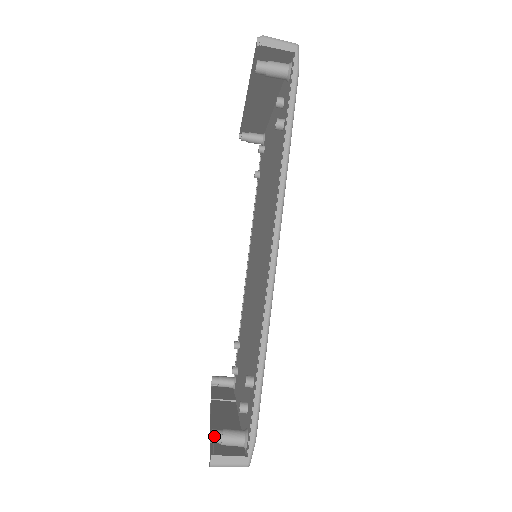
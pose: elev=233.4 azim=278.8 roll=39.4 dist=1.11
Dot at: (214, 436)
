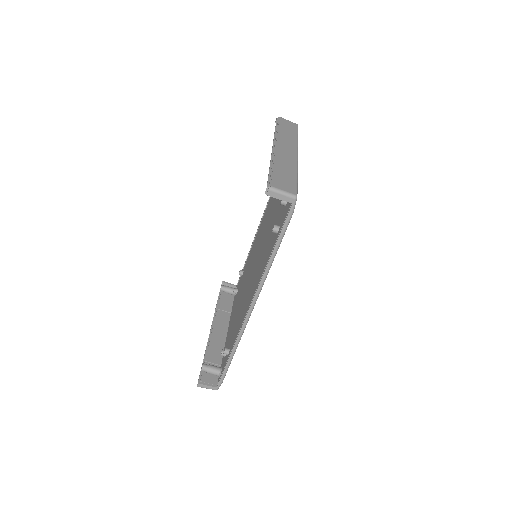
Dot at: (203, 369)
